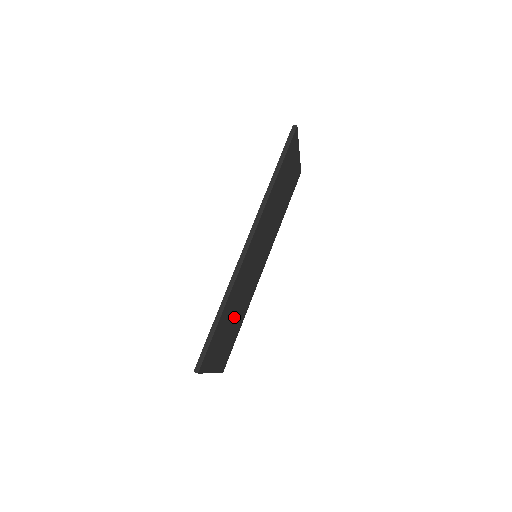
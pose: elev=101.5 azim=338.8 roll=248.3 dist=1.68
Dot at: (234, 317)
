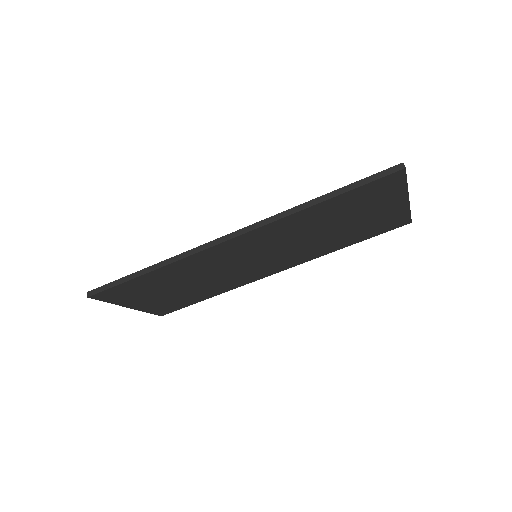
Dot at: (187, 286)
